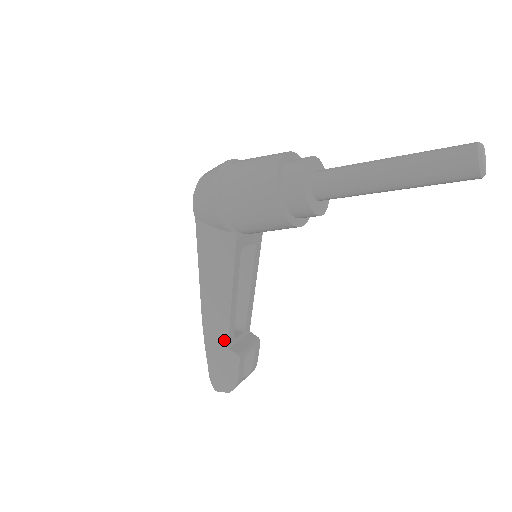
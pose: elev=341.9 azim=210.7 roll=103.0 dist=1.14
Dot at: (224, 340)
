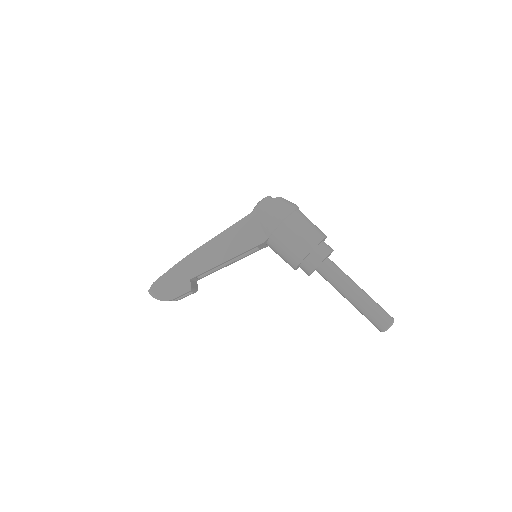
Dot at: (193, 274)
